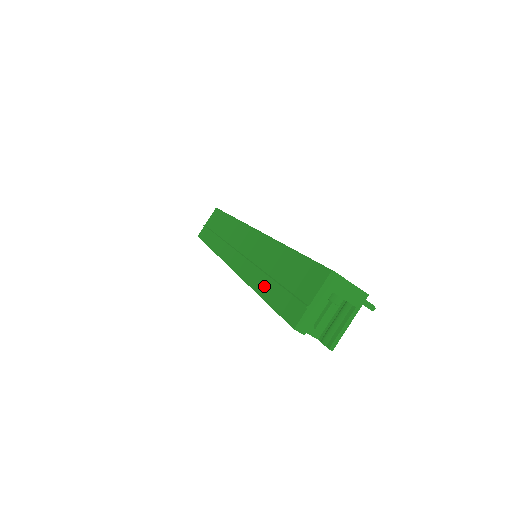
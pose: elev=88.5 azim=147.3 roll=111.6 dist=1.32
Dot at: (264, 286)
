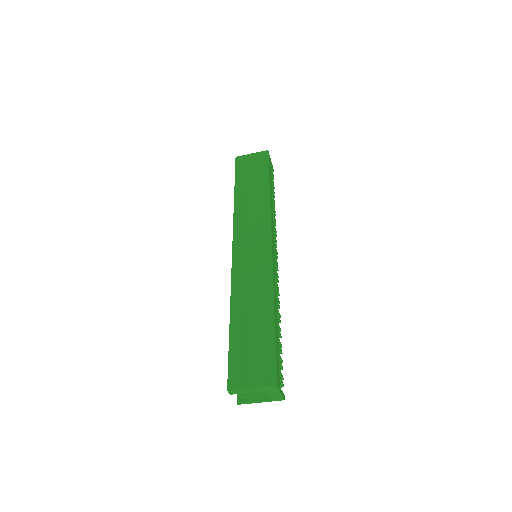
Dot at: (238, 319)
